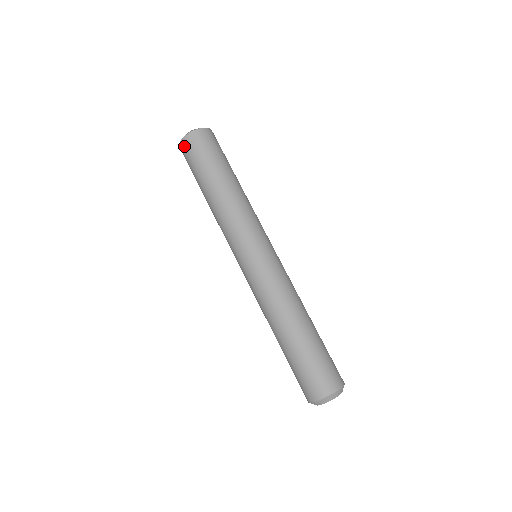
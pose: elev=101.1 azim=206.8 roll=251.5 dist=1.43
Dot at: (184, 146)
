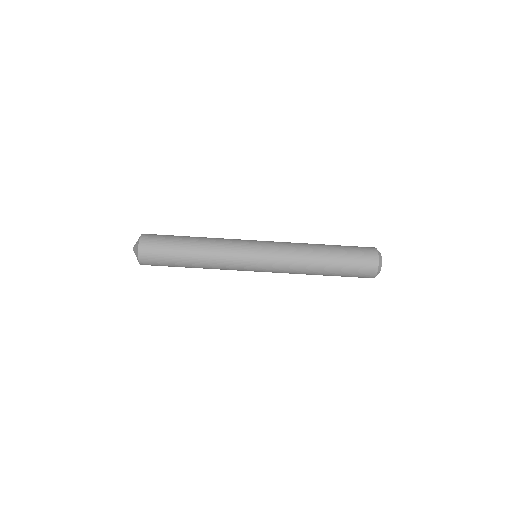
Dot at: (144, 258)
